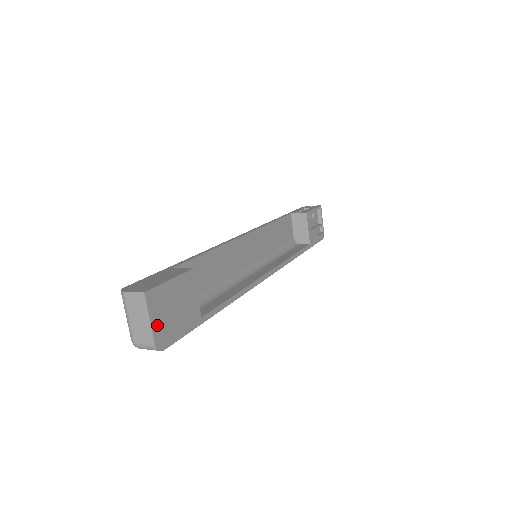
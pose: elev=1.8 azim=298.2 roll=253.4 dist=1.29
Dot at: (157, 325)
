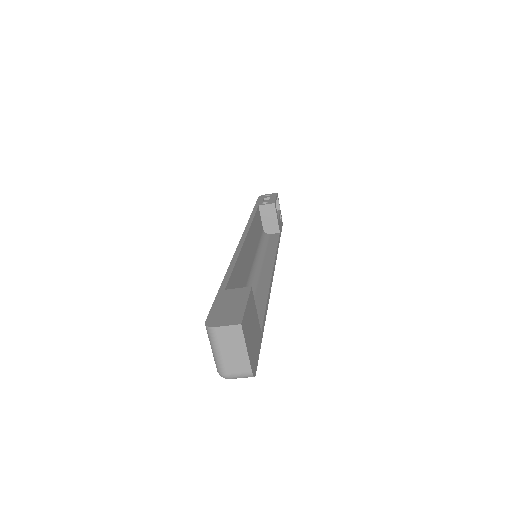
Dot at: (250, 353)
